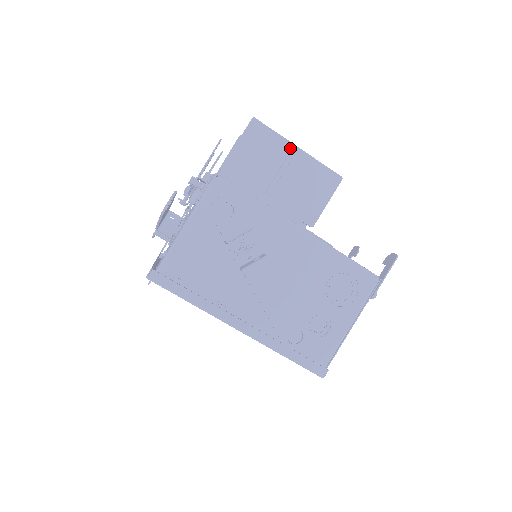
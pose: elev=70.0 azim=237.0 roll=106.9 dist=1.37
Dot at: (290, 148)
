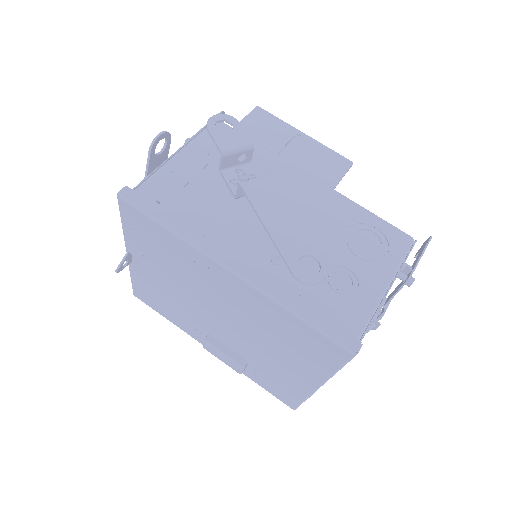
Dot at: (295, 132)
